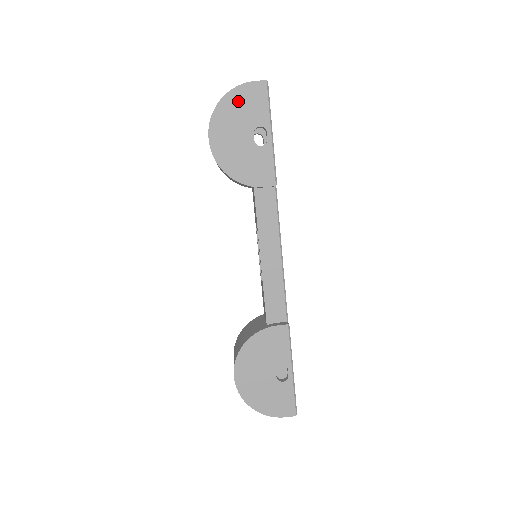
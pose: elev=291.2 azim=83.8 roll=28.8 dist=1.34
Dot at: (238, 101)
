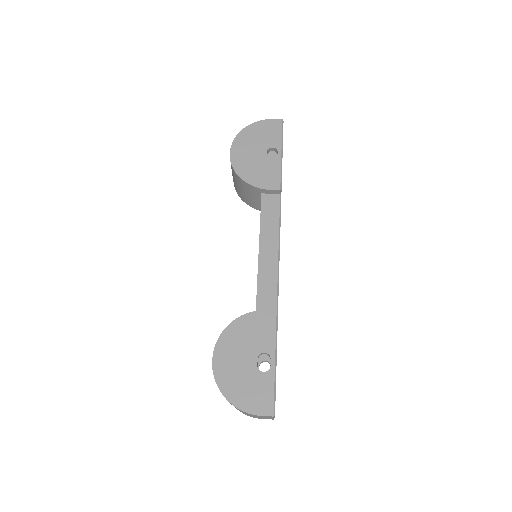
Dot at: (258, 130)
